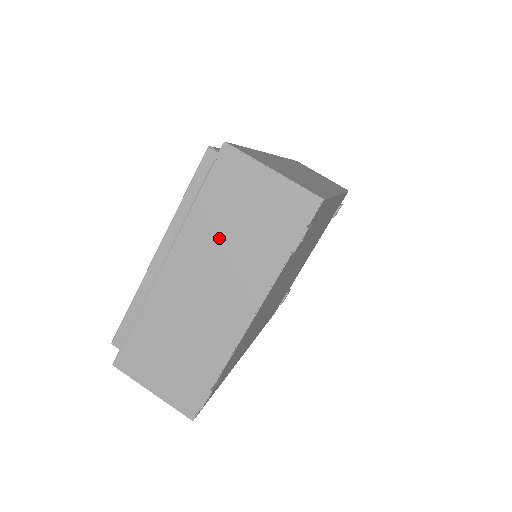
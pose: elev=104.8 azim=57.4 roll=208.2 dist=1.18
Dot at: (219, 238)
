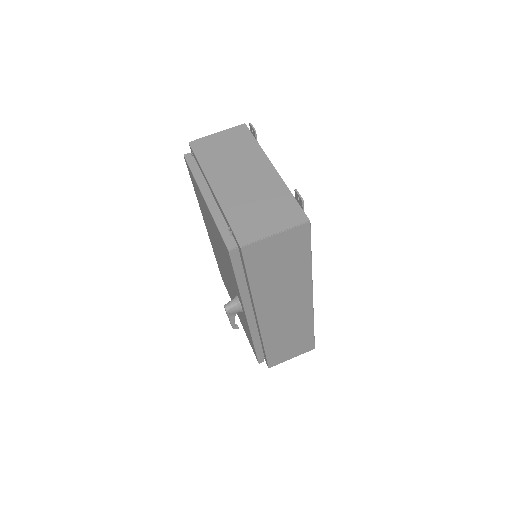
Dot at: (224, 161)
